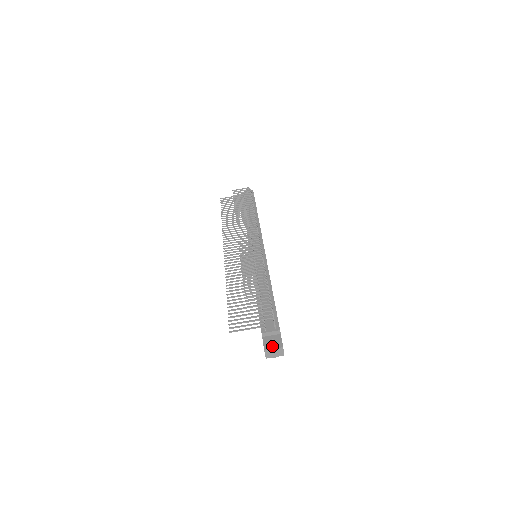
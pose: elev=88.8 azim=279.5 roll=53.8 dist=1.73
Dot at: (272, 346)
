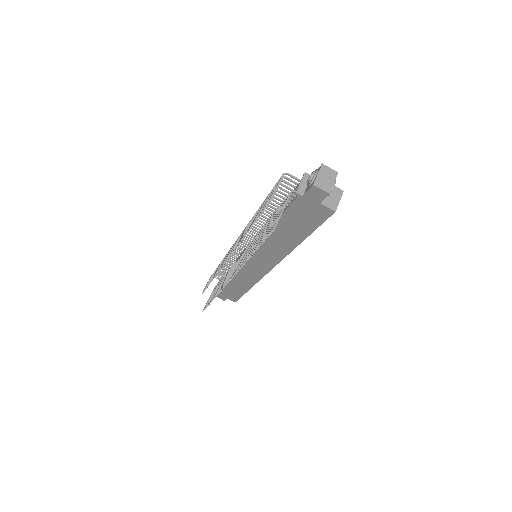
Dot at: (313, 175)
